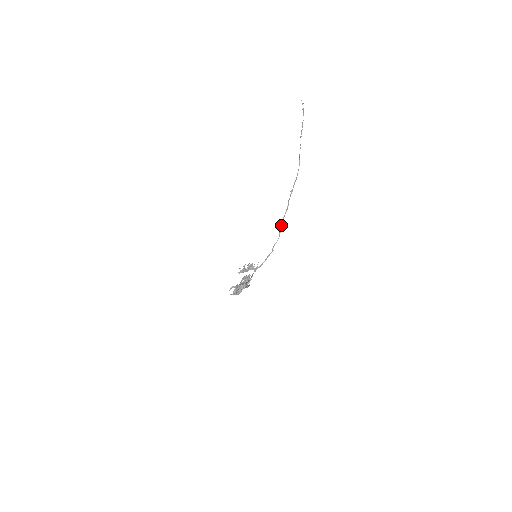
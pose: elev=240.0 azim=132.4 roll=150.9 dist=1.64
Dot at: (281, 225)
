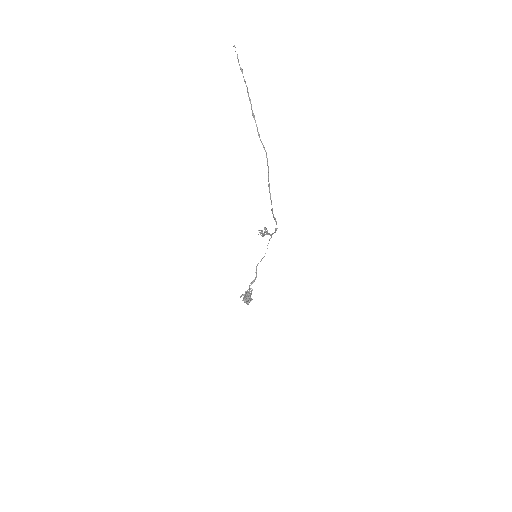
Dot at: occluded
